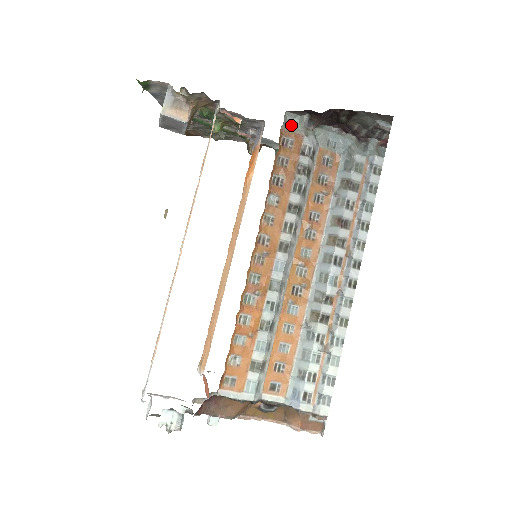
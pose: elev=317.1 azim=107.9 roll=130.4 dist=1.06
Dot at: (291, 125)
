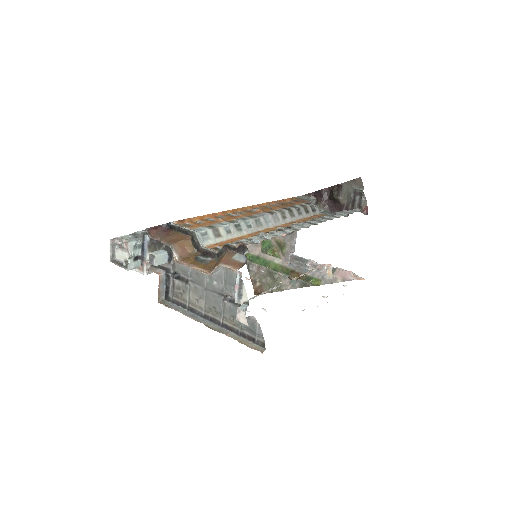
Dot at: (303, 199)
